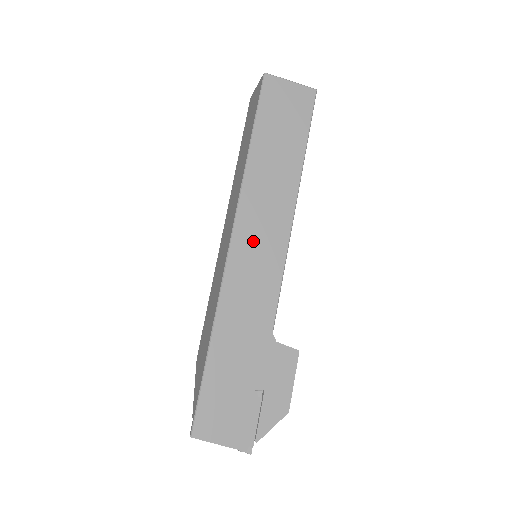
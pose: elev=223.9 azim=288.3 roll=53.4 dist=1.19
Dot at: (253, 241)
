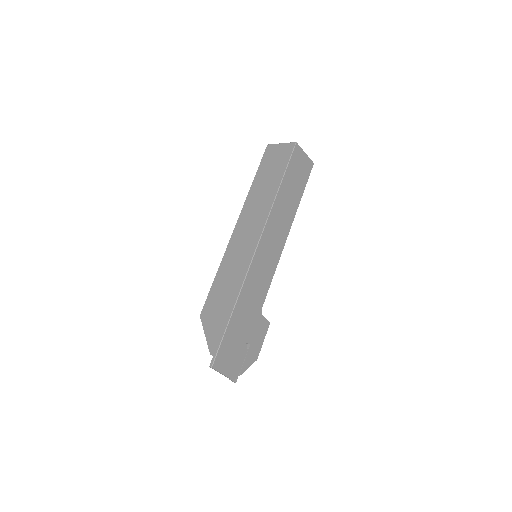
Dot at: (267, 248)
